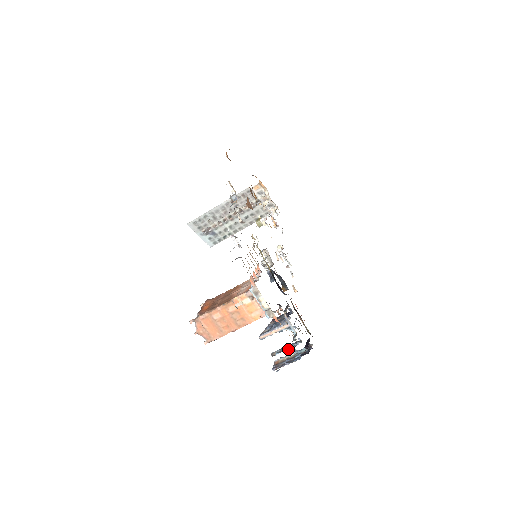
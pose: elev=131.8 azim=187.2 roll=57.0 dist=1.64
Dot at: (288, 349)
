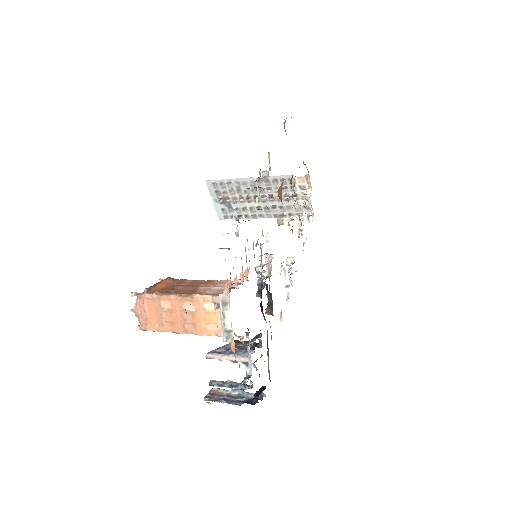
Dot at: (231, 388)
